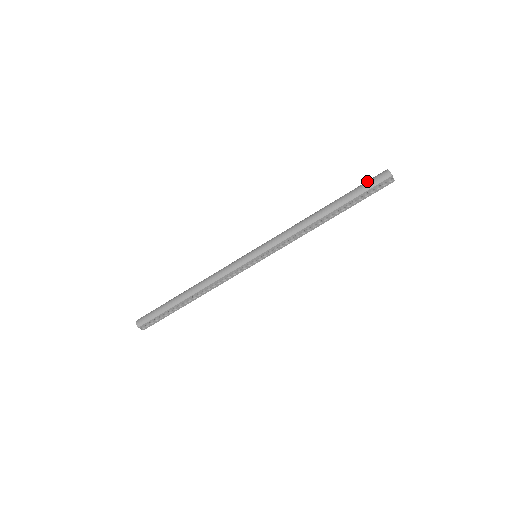
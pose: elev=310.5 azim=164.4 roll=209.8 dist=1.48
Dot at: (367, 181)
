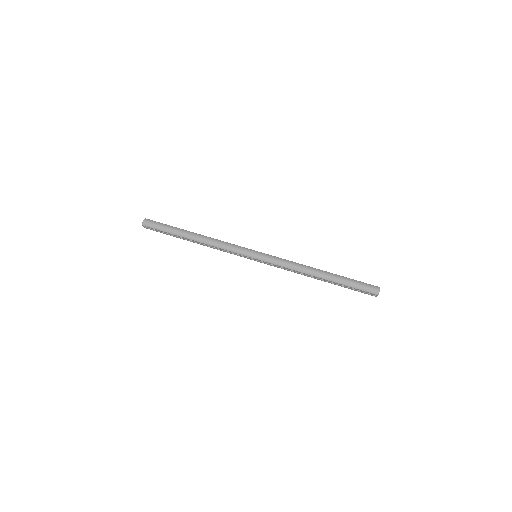
Dot at: (362, 282)
